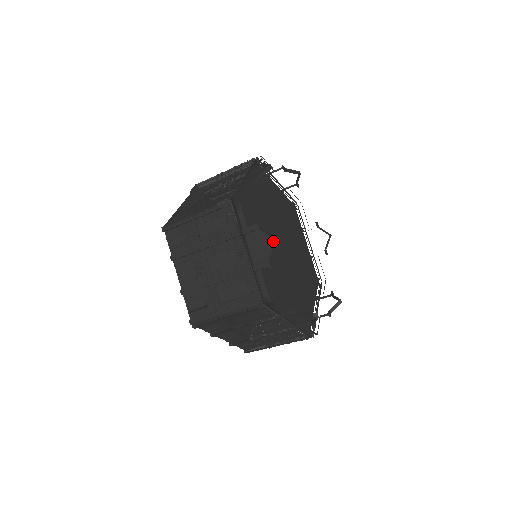
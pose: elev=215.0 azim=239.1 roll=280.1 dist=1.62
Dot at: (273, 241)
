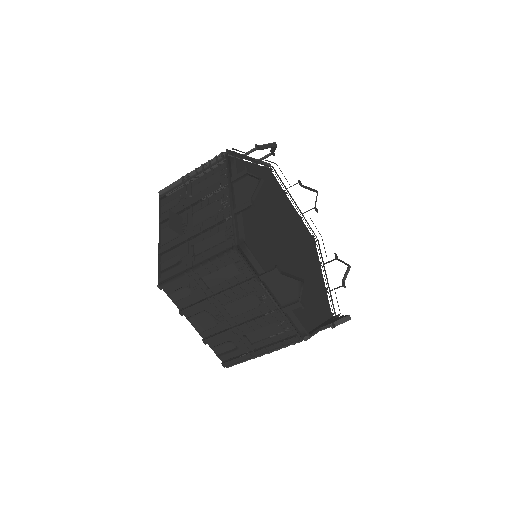
Dot at: (299, 281)
